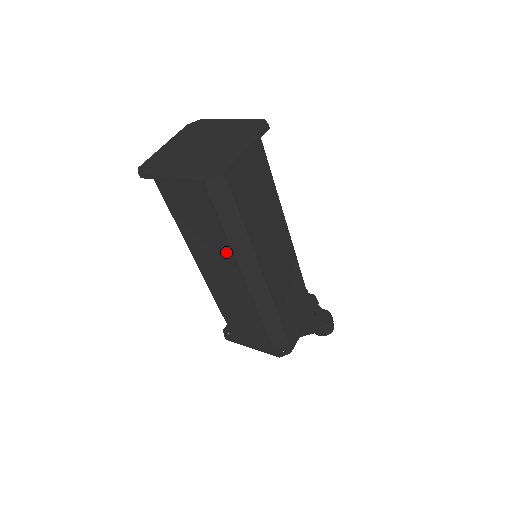
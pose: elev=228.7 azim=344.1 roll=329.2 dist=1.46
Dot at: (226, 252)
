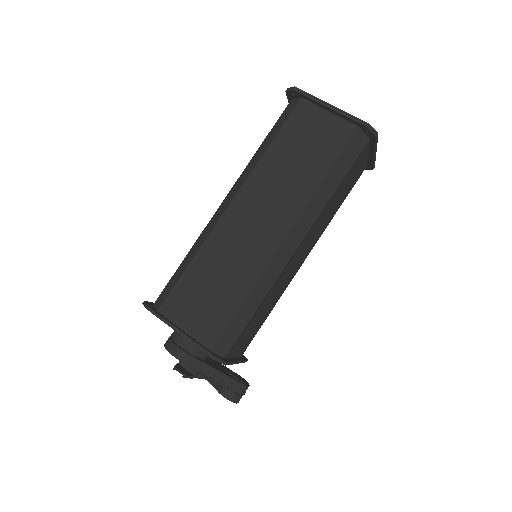
Dot at: (297, 198)
